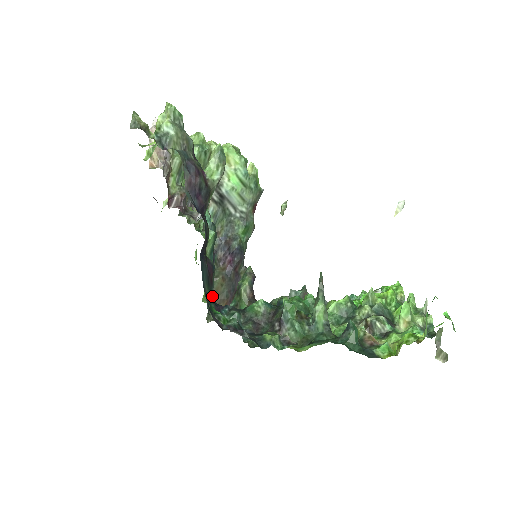
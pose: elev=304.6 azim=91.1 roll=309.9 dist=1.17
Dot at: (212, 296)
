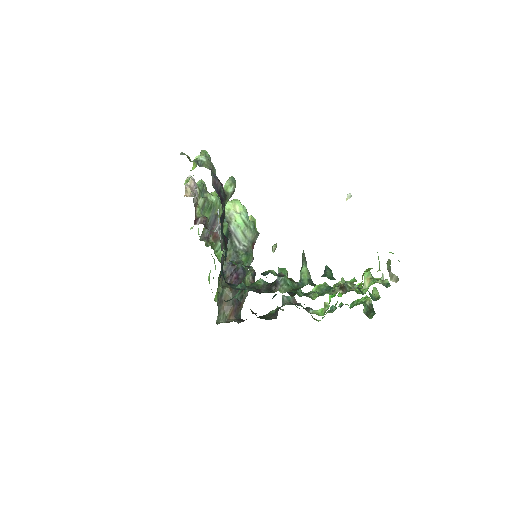
Dot at: (221, 302)
